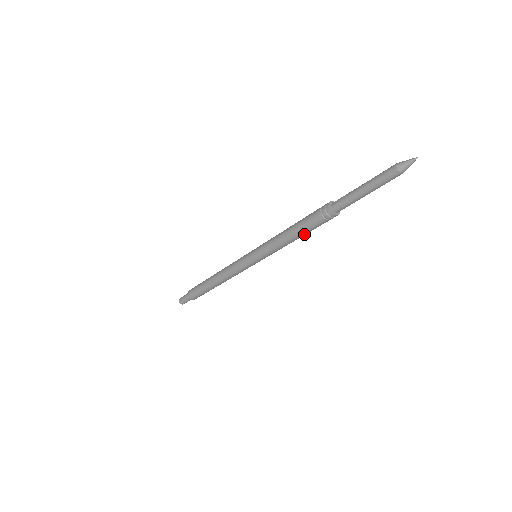
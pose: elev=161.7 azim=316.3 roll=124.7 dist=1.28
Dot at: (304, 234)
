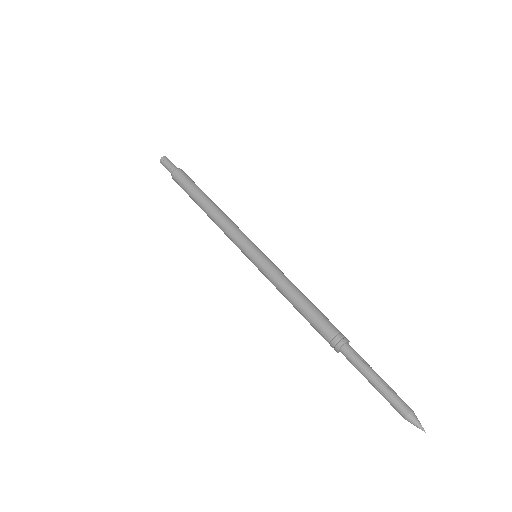
Dot at: occluded
